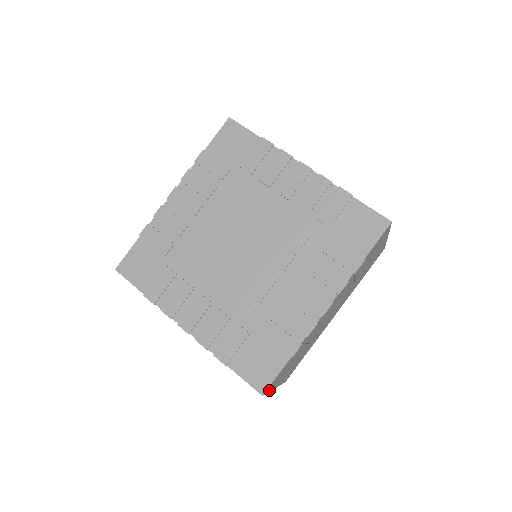
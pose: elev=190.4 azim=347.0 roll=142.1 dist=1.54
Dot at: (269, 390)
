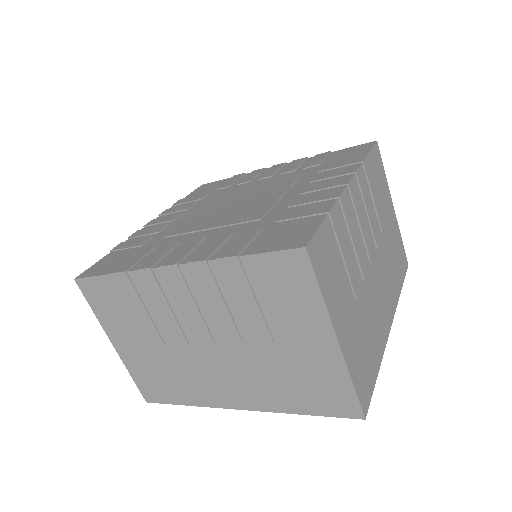
Dot at: (319, 283)
